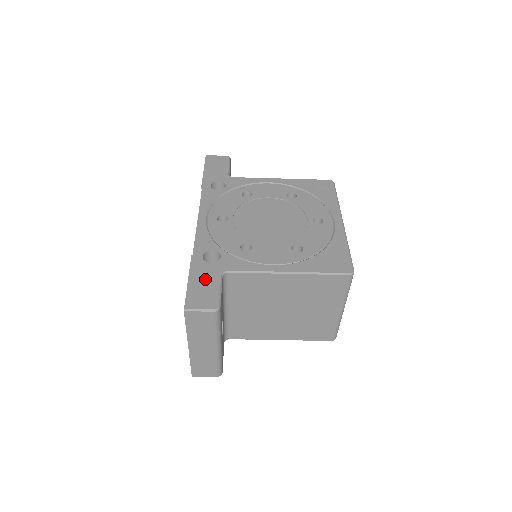
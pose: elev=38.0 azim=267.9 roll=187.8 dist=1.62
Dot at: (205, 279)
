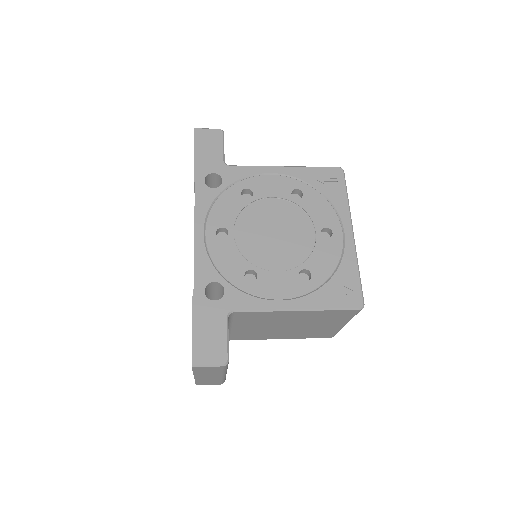
Dot at: (210, 324)
